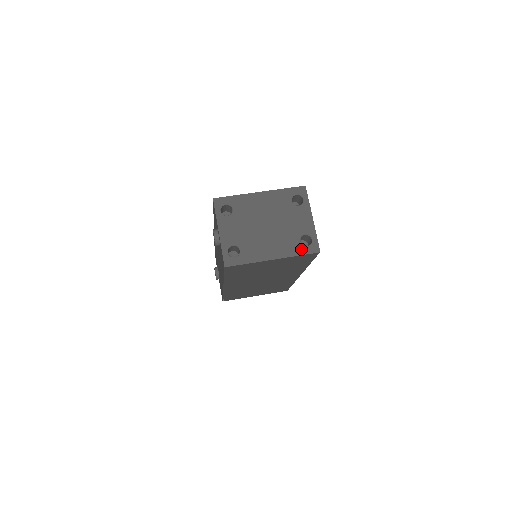
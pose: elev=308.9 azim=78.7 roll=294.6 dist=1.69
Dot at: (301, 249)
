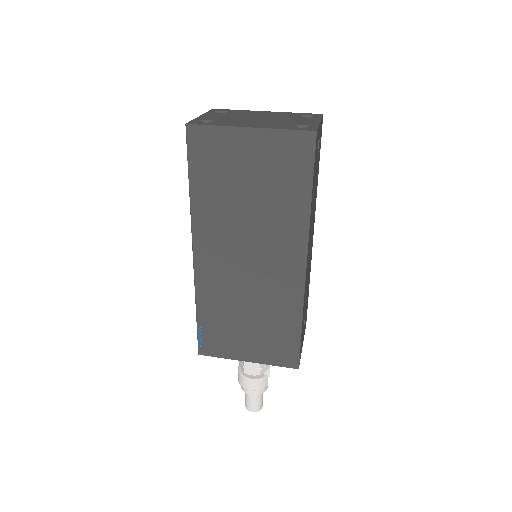
Dot at: (291, 128)
